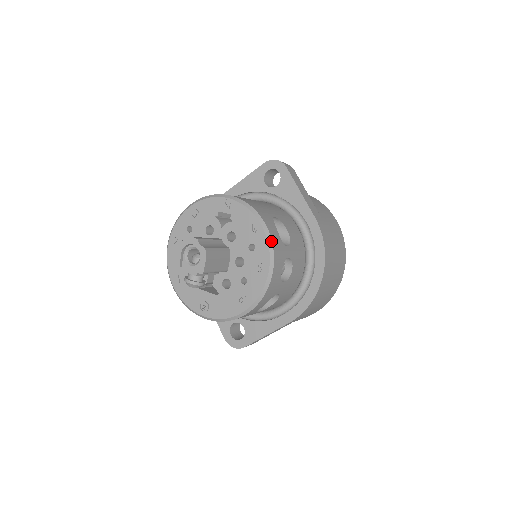
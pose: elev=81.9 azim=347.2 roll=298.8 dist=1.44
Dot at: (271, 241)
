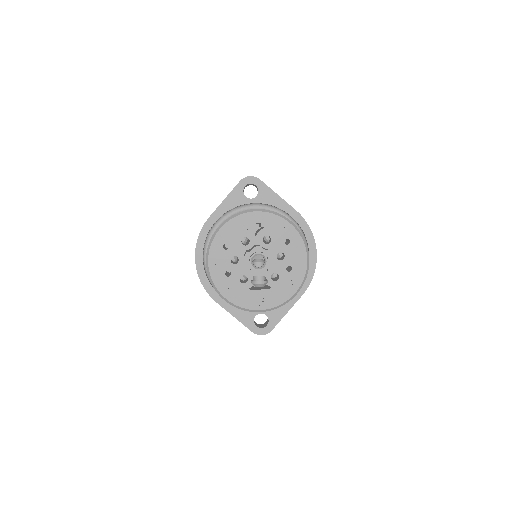
Dot at: (300, 232)
